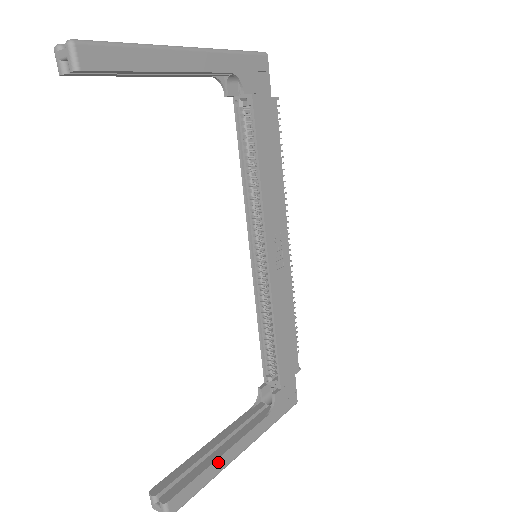
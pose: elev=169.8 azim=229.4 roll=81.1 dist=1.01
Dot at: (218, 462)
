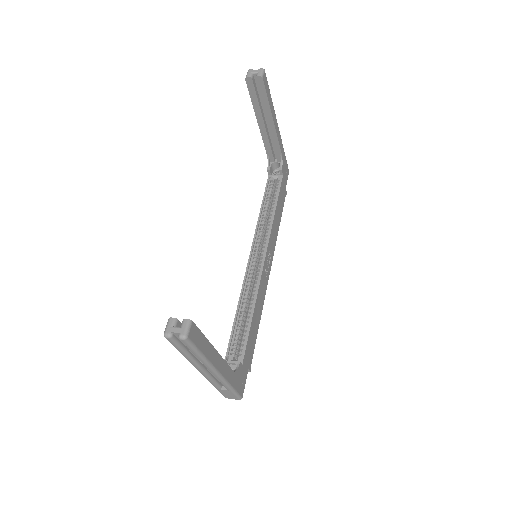
Dot at: (212, 350)
